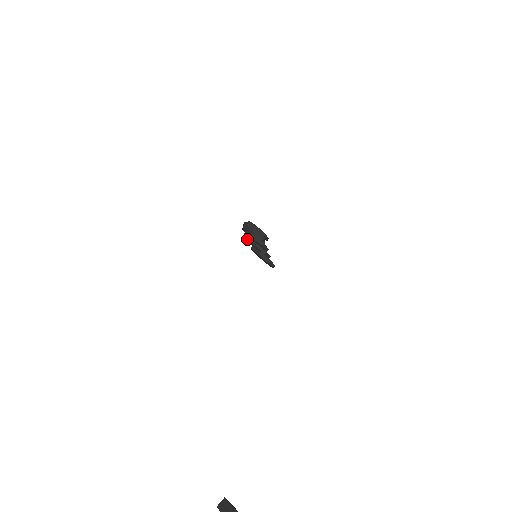
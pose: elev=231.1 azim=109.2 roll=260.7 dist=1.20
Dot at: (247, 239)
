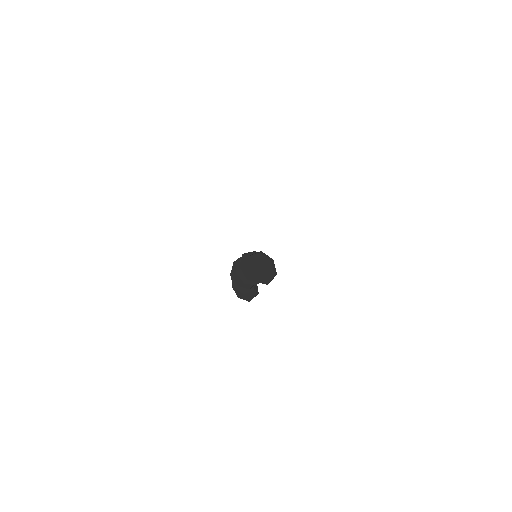
Dot at: (243, 254)
